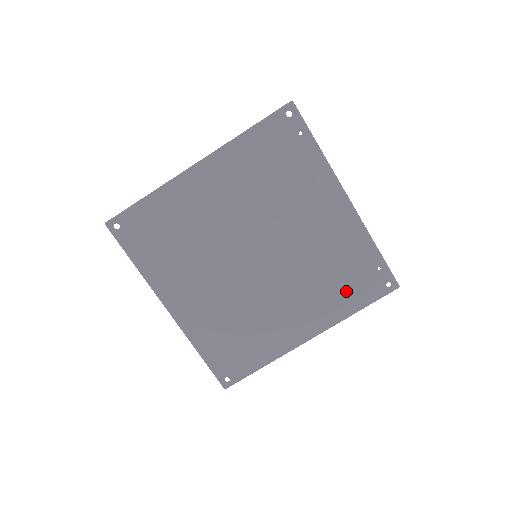
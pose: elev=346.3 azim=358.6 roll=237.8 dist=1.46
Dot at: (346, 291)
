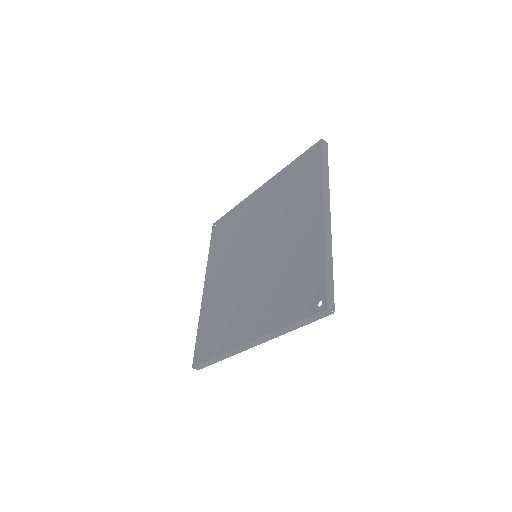
Dot at: (305, 182)
